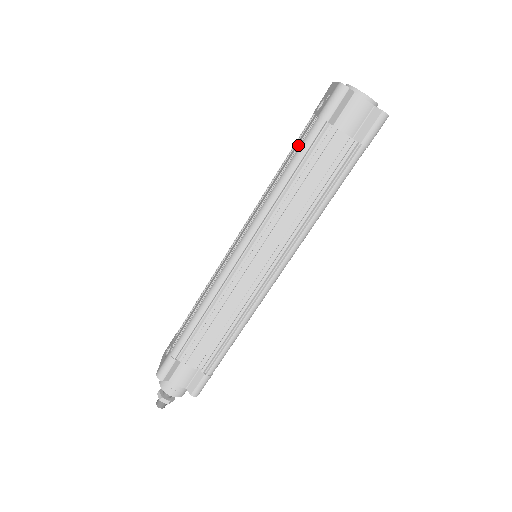
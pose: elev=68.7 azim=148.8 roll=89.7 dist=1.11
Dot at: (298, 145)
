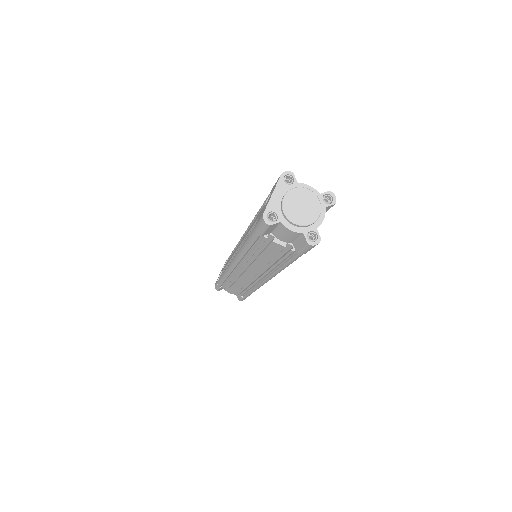
Dot at: (254, 223)
